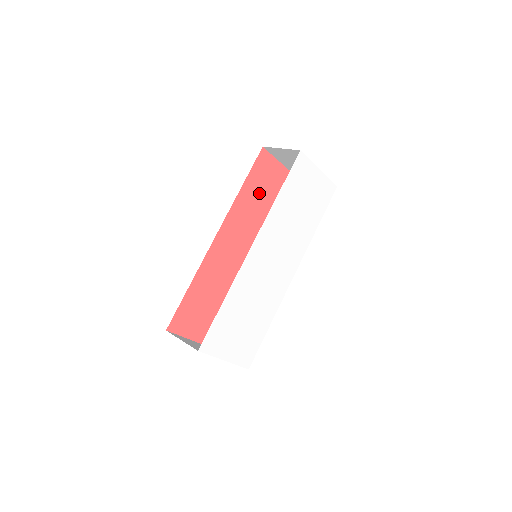
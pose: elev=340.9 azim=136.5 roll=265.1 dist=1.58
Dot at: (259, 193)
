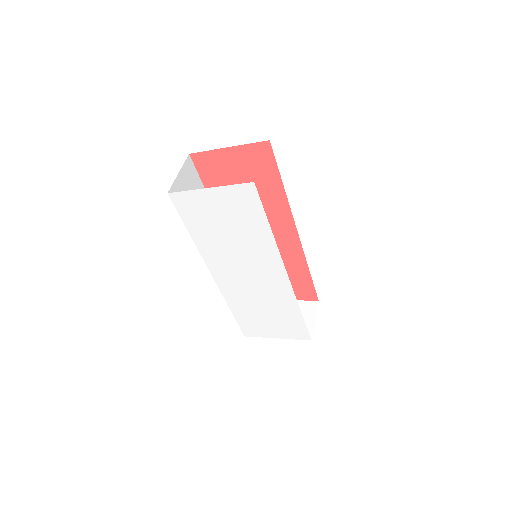
Dot at: occluded
